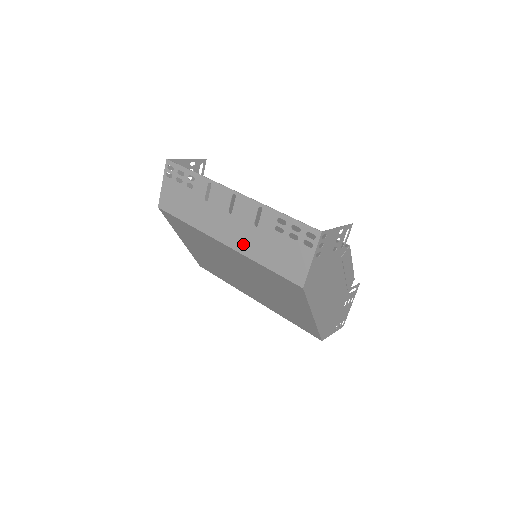
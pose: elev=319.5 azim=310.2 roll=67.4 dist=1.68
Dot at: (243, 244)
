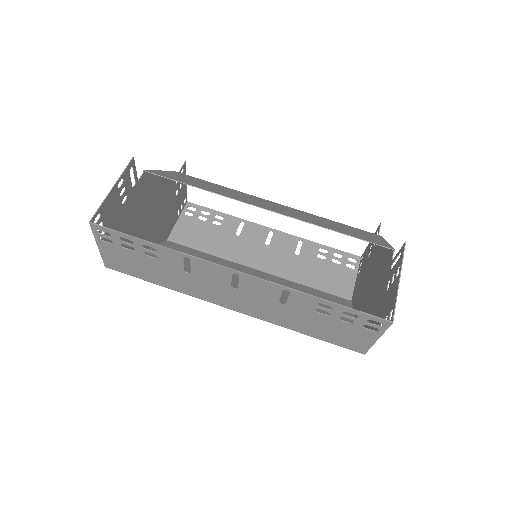
Dot at: (265, 315)
